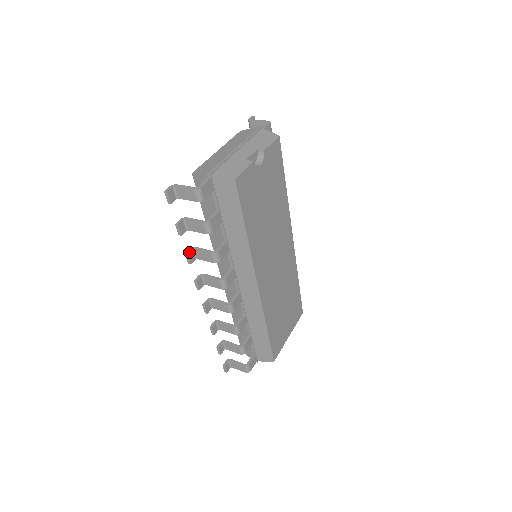
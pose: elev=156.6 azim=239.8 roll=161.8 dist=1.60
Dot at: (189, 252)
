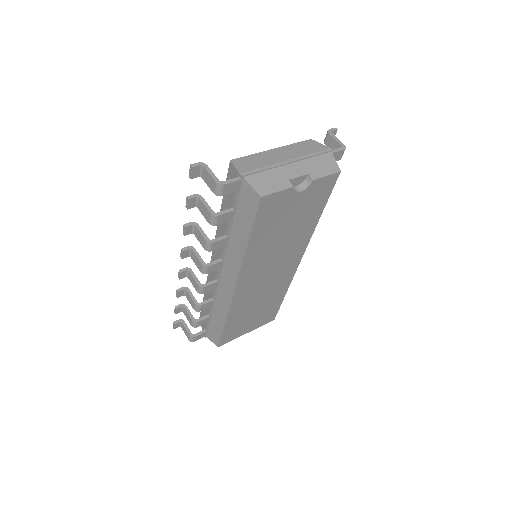
Dot at: (188, 225)
